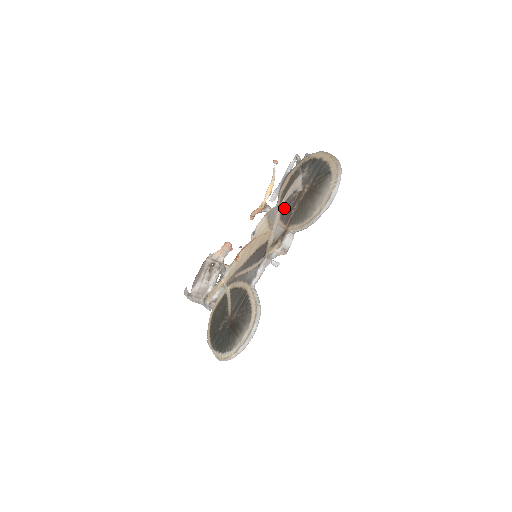
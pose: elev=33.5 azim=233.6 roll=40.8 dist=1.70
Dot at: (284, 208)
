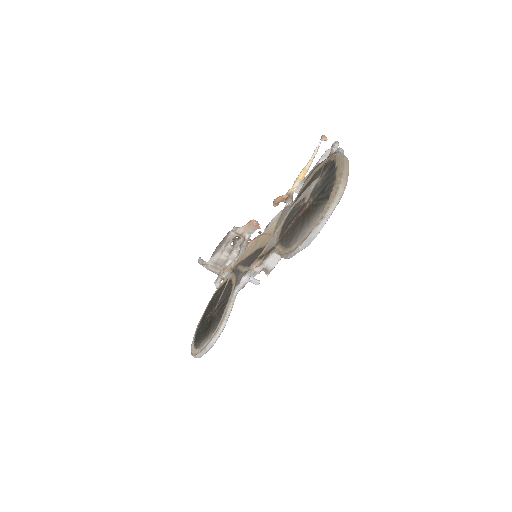
Dot at: (289, 215)
